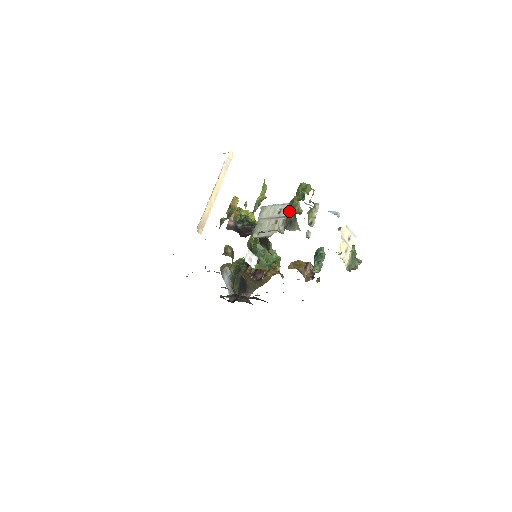
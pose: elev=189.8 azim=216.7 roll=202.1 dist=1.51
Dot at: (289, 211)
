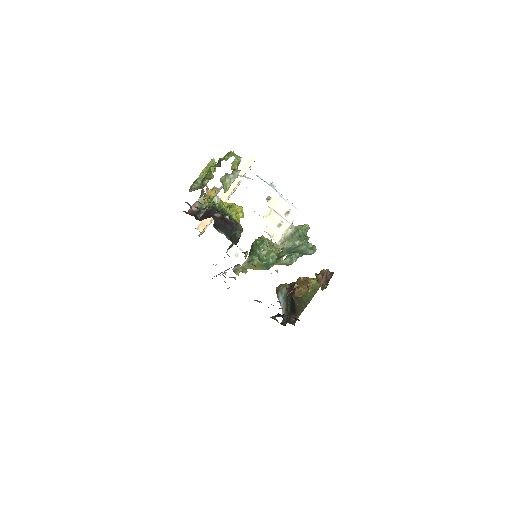
Dot at: occluded
